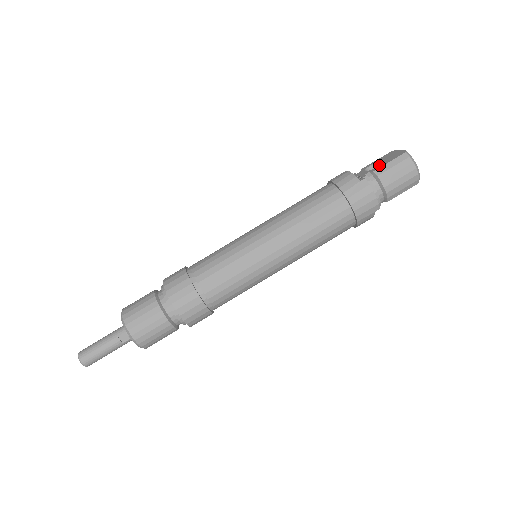
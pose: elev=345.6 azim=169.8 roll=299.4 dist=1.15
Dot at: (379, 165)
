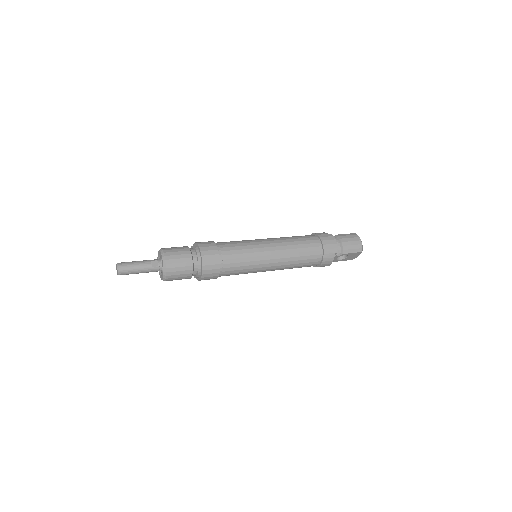
Dot at: occluded
